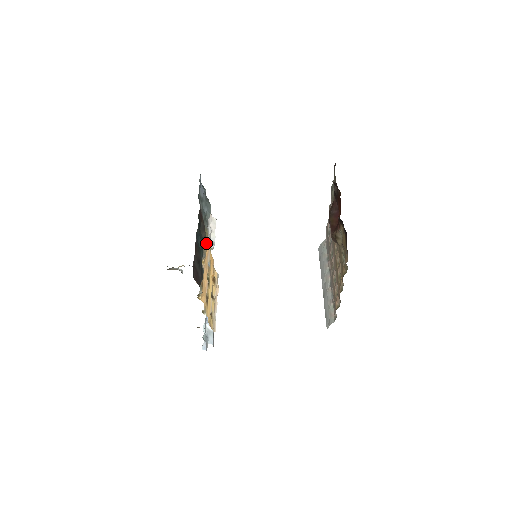
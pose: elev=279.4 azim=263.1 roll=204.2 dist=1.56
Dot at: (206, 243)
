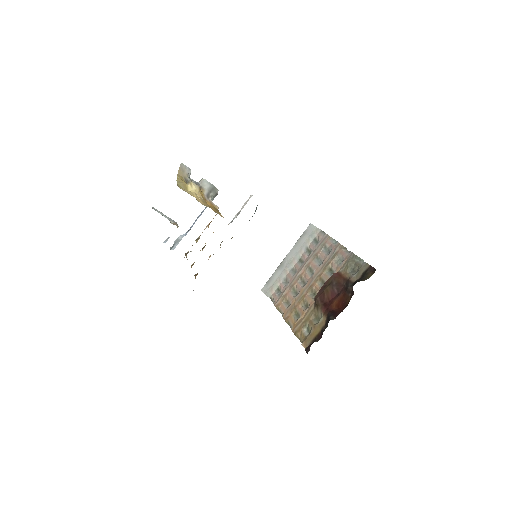
Dot at: occluded
